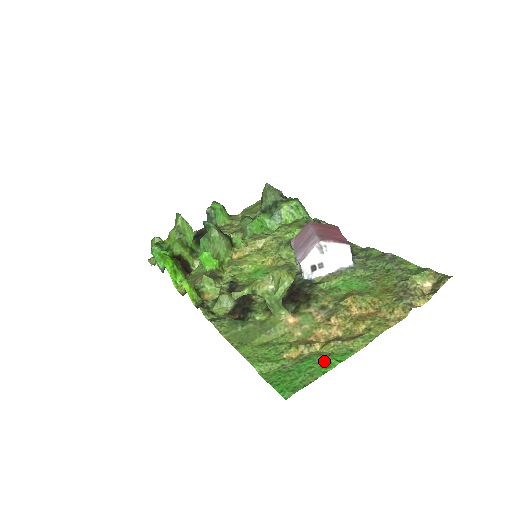
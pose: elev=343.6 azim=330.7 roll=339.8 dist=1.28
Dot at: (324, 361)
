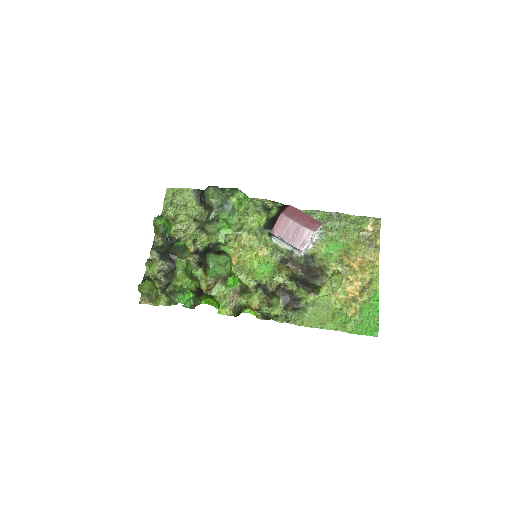
Dot at: (371, 305)
